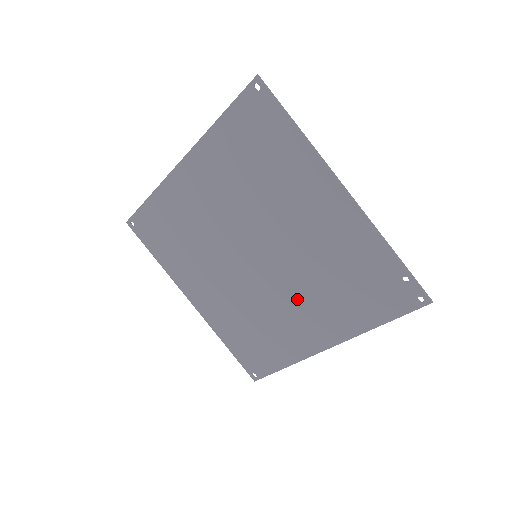
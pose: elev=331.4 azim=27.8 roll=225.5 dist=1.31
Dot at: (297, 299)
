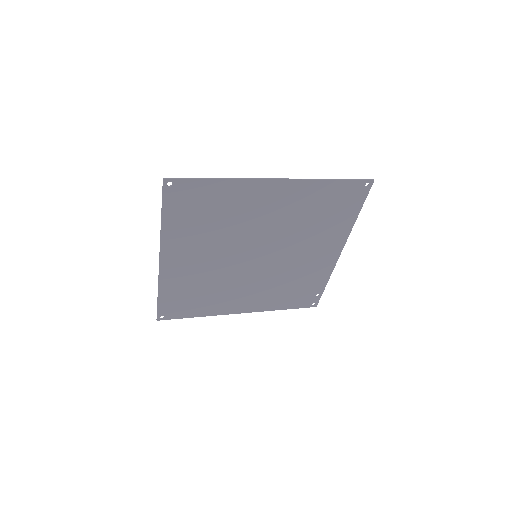
Dot at: (254, 286)
